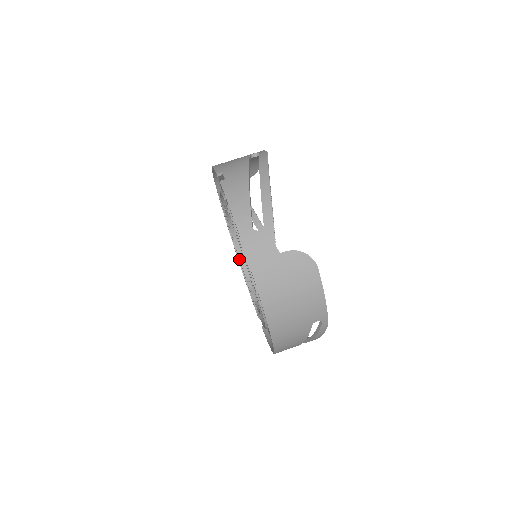
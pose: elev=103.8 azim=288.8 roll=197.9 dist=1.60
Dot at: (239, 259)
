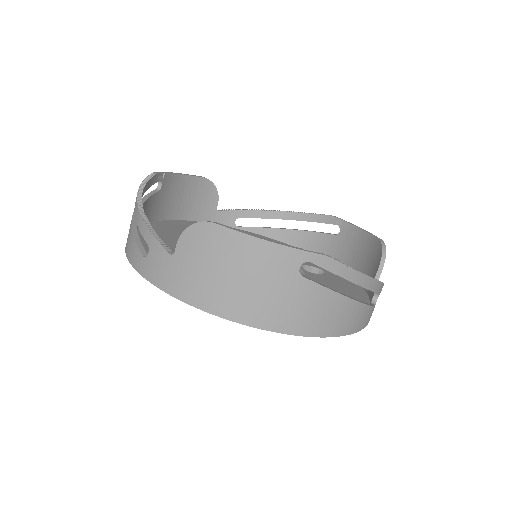
Dot at: occluded
